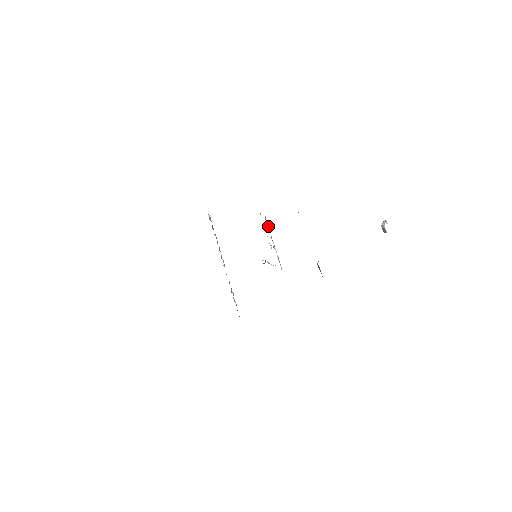
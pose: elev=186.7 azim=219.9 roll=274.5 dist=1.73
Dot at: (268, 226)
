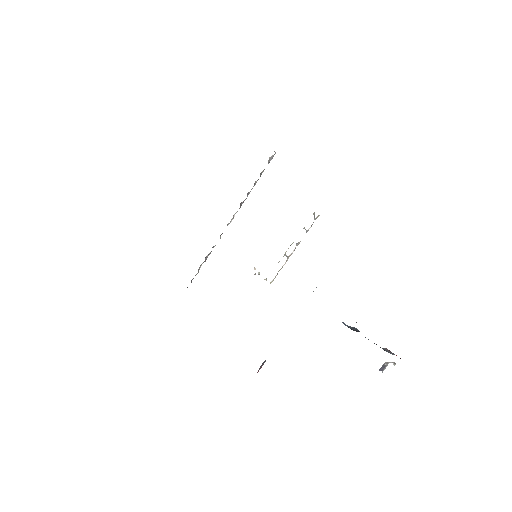
Dot at: occluded
